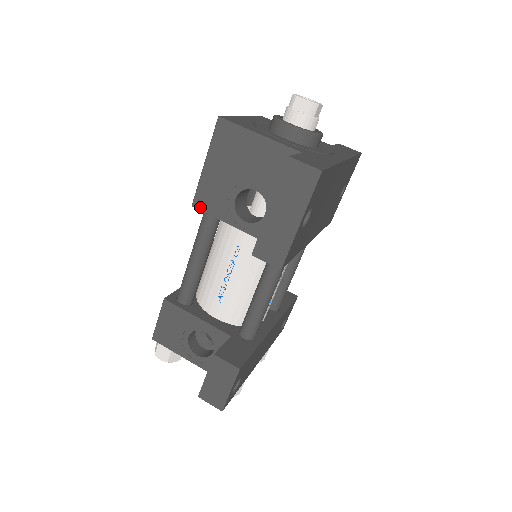
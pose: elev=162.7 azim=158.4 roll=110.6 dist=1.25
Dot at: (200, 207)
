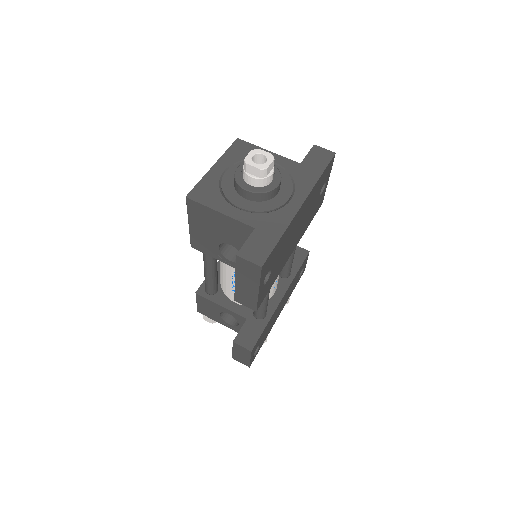
Dot at: (197, 248)
